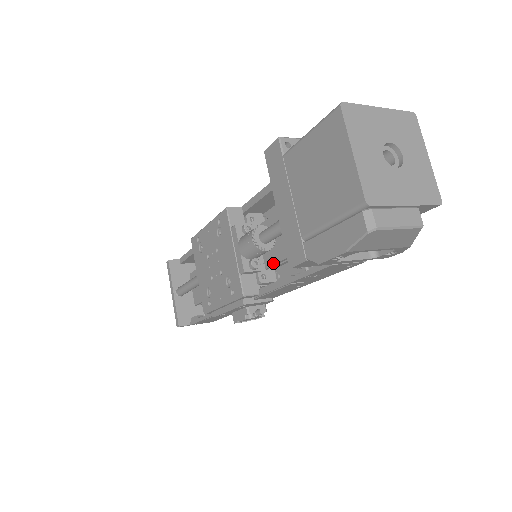
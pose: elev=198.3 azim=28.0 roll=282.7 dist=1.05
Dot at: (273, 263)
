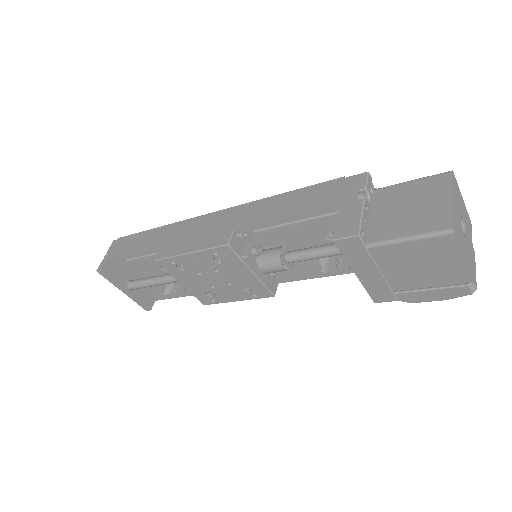
Dot at: occluded
